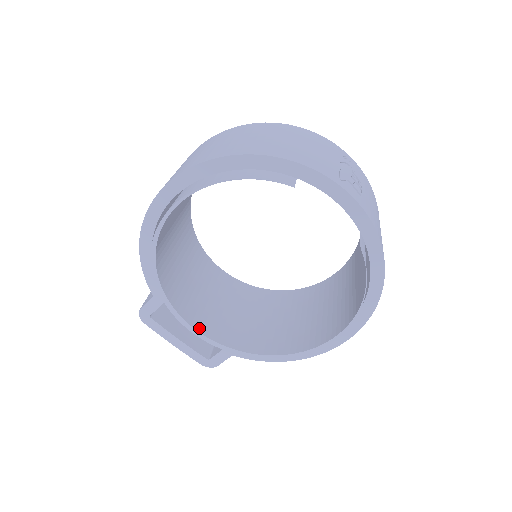
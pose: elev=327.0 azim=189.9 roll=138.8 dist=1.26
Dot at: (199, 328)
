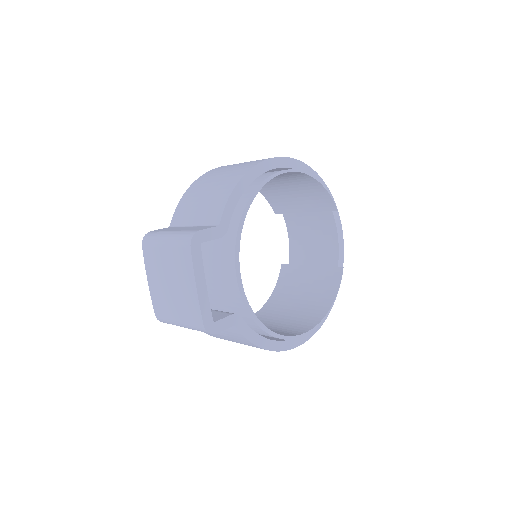
Dot at: (238, 277)
